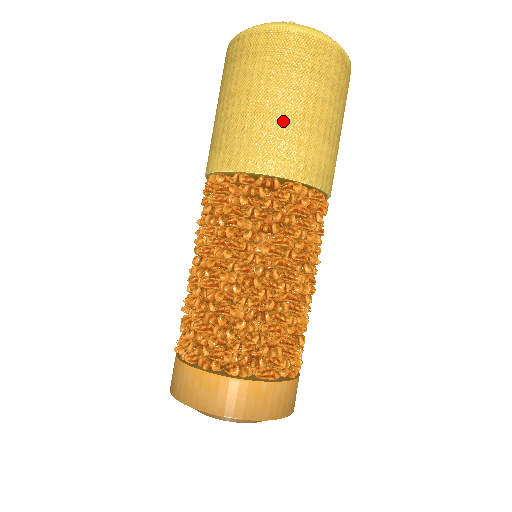
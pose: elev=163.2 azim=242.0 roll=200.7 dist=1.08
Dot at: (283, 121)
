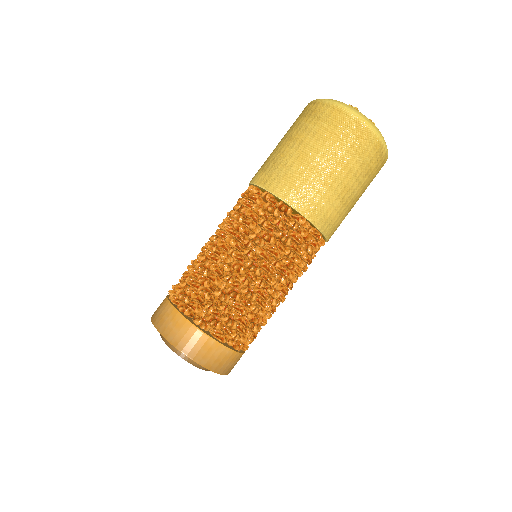
Dot at: (314, 172)
